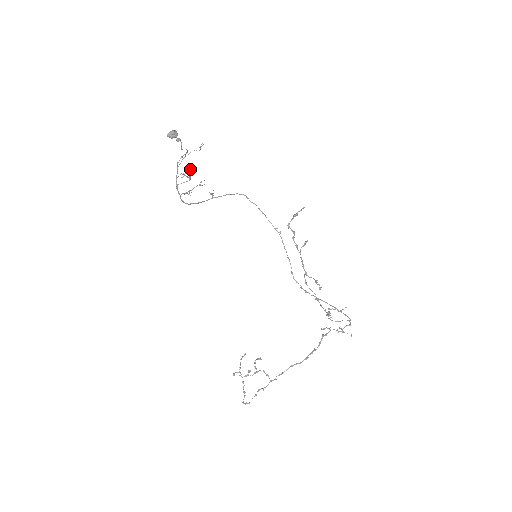
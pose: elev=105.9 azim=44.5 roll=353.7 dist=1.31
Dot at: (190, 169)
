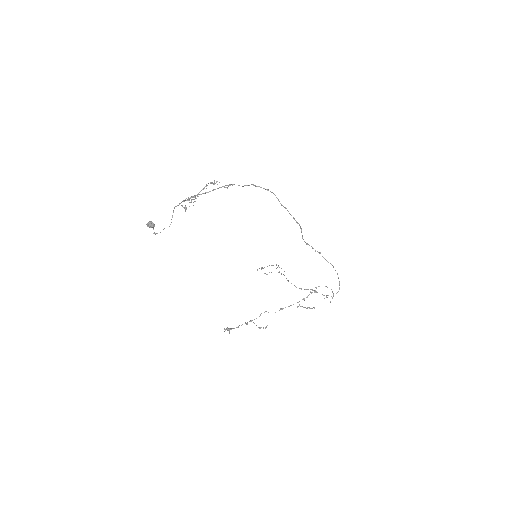
Dot at: occluded
